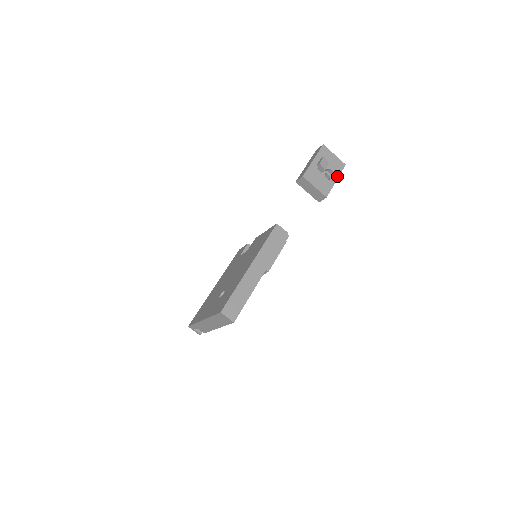
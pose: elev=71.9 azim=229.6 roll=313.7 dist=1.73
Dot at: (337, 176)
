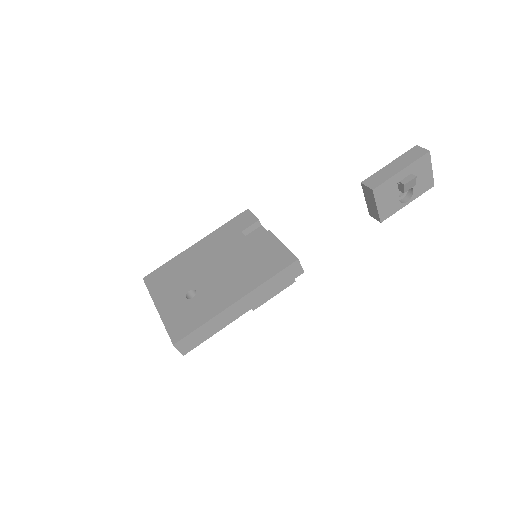
Dot at: (413, 198)
